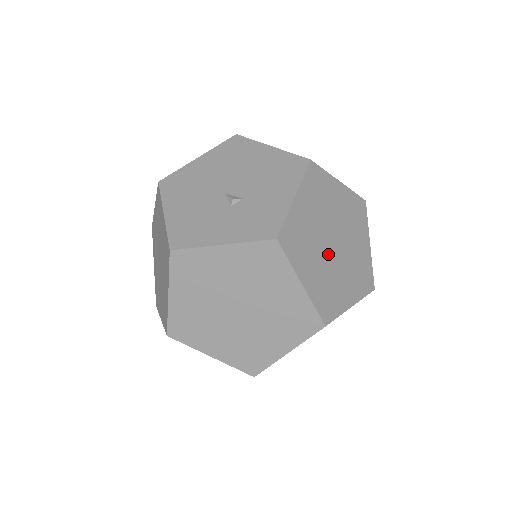
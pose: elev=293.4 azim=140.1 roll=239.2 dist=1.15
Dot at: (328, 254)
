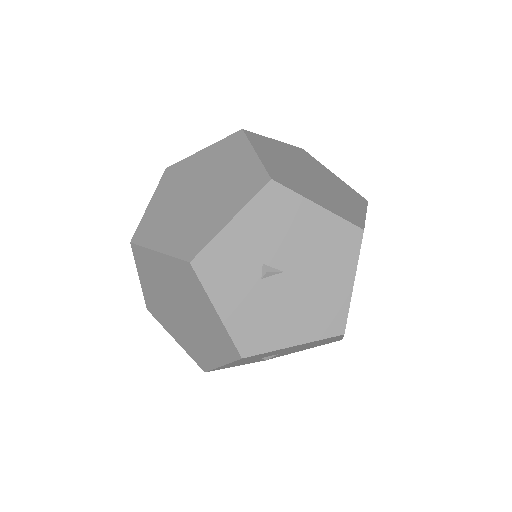
Dot at: occluded
